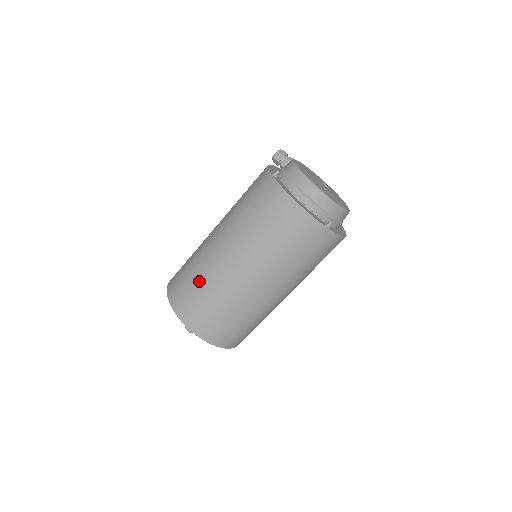
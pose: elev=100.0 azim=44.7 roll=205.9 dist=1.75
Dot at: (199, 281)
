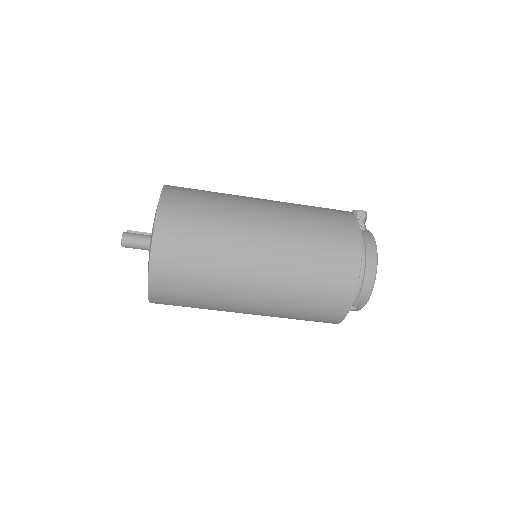
Dot at: (212, 224)
